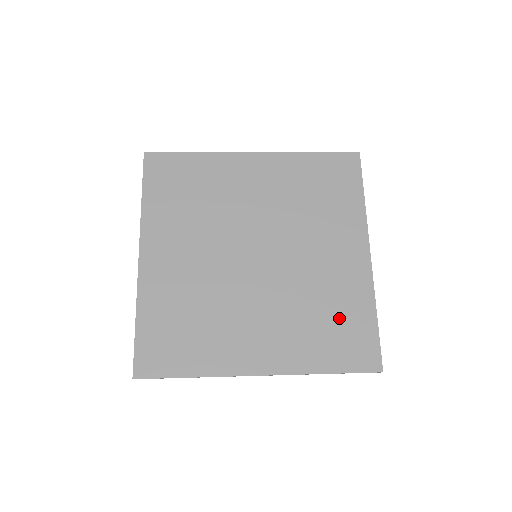
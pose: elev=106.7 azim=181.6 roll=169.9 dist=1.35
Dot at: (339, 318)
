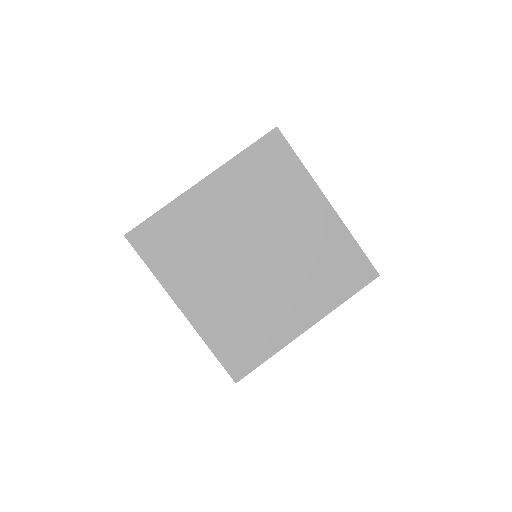
Dot at: (251, 336)
